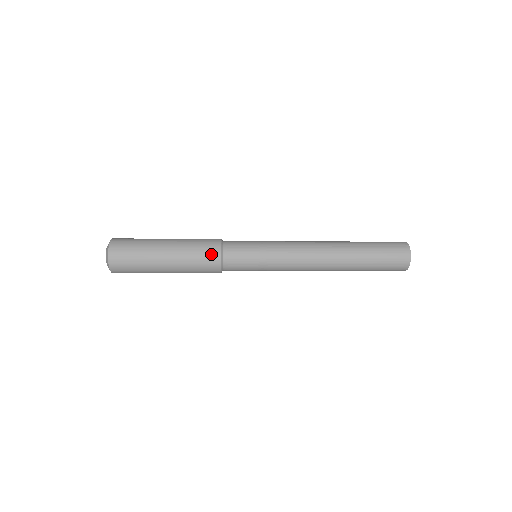
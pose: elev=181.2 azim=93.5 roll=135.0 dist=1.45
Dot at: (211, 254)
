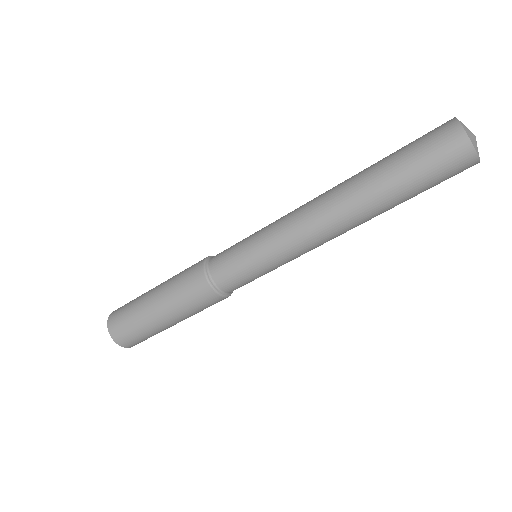
Dot at: (194, 273)
